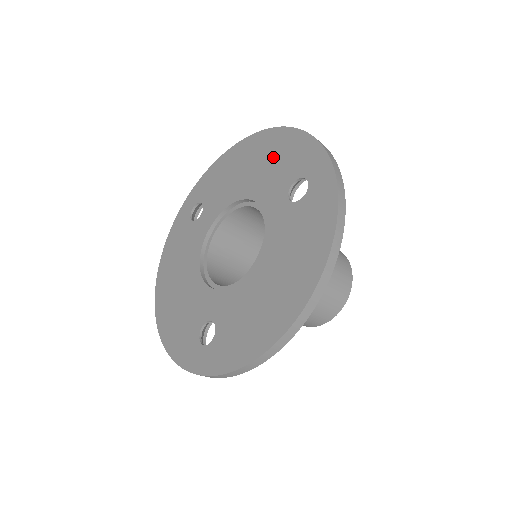
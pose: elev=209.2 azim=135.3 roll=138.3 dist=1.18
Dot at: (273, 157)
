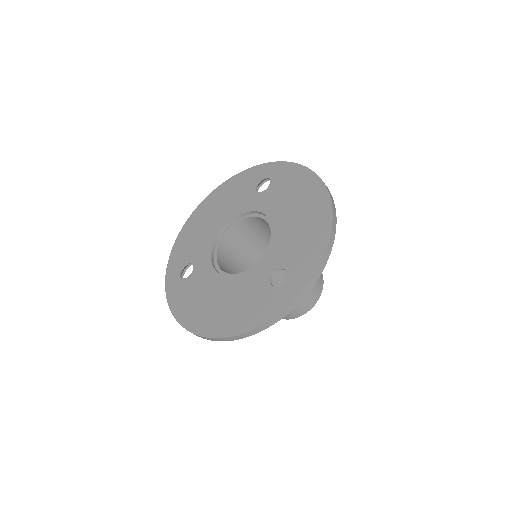
Dot at: (226, 197)
